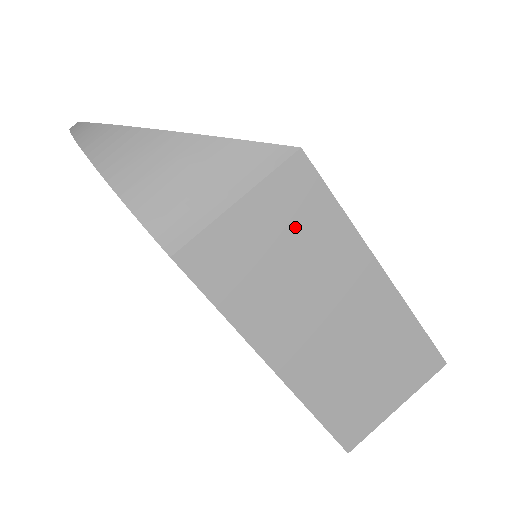
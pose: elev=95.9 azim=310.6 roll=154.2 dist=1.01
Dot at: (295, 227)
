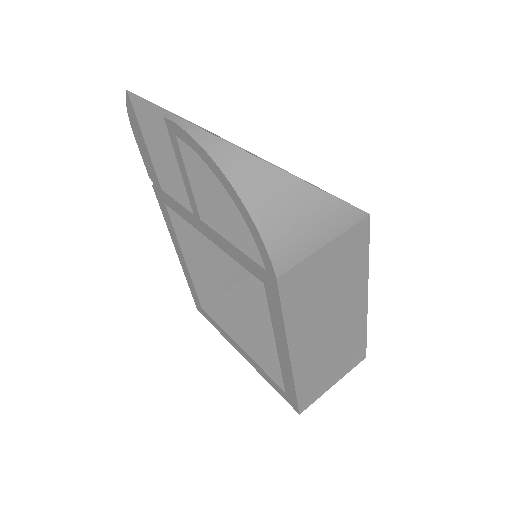
Dot at: (344, 265)
